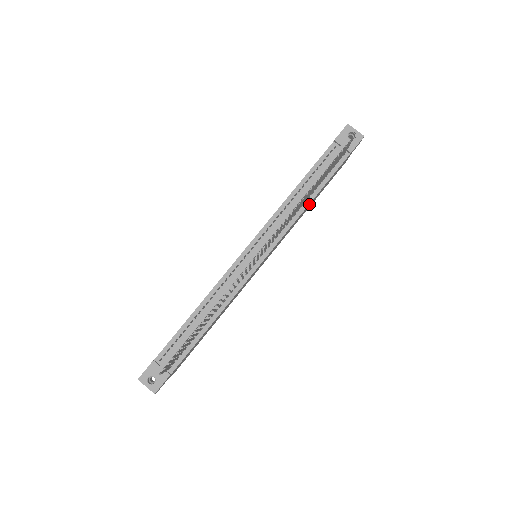
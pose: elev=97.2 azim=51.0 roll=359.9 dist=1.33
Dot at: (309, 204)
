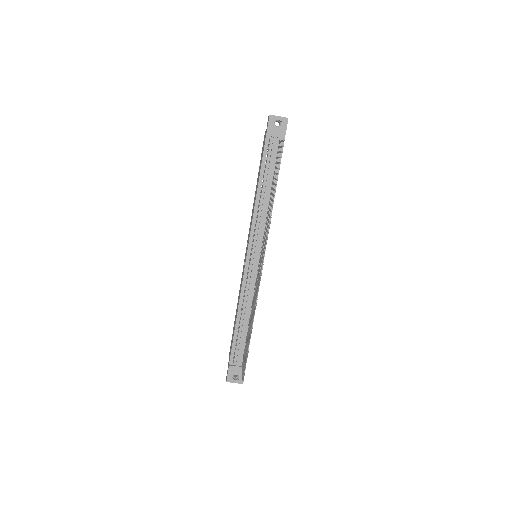
Dot at: (274, 197)
